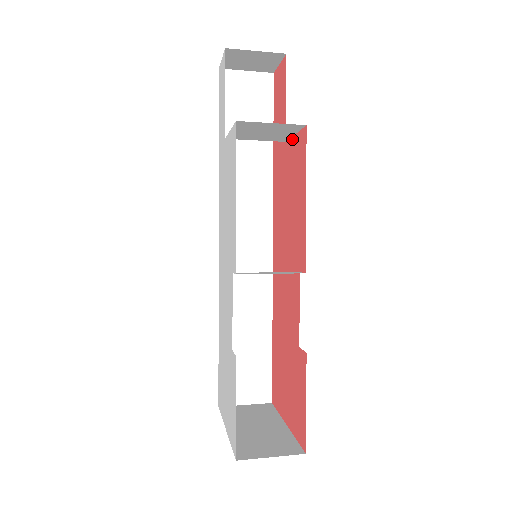
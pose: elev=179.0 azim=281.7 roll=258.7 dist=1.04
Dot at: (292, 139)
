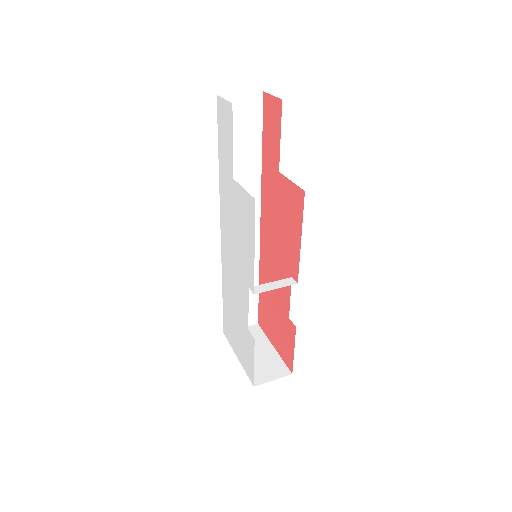
Dot at: (287, 180)
